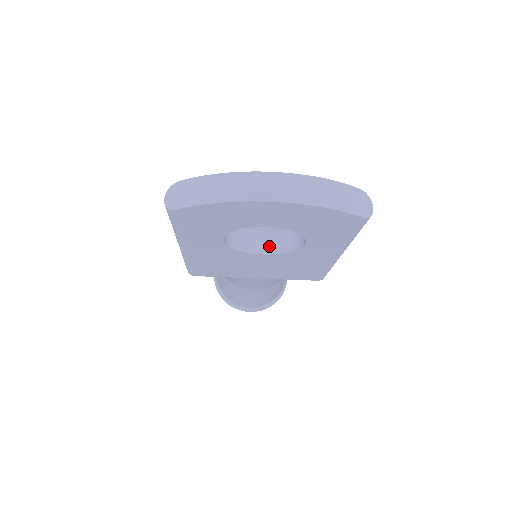
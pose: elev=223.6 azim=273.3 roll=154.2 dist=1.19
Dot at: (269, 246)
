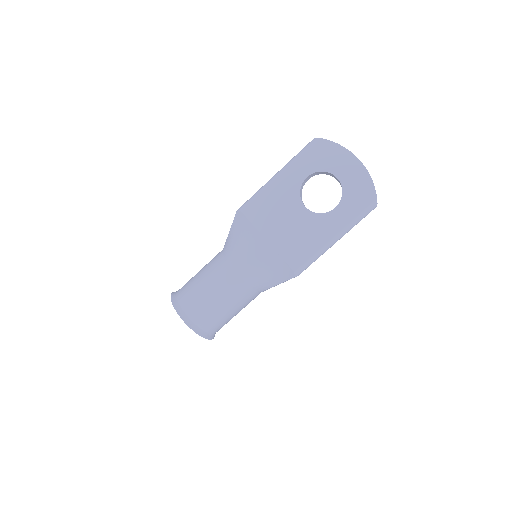
Dot at: (309, 210)
